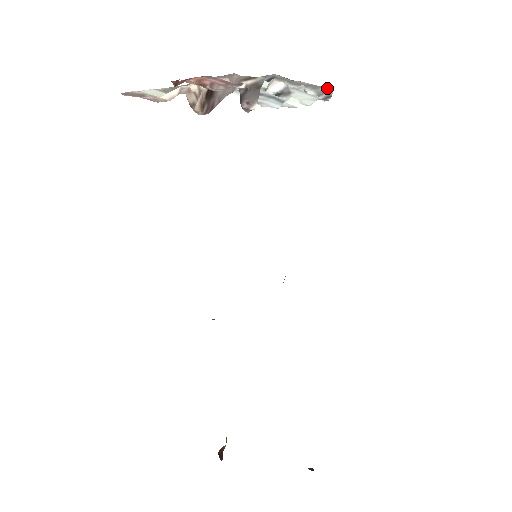
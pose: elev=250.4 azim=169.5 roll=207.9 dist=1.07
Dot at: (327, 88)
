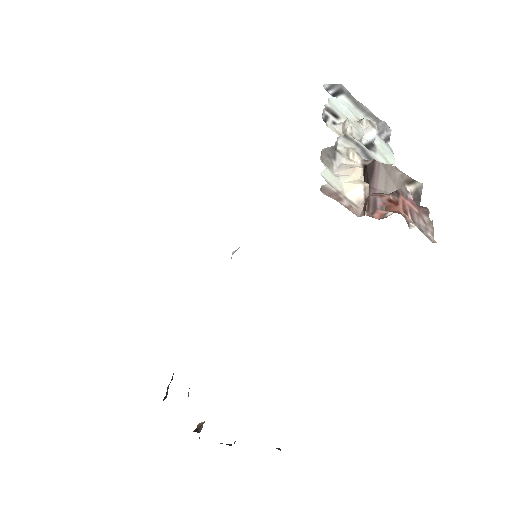
Dot at: (387, 126)
